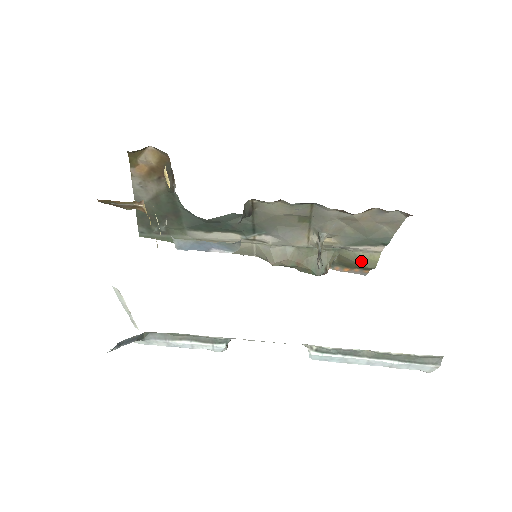
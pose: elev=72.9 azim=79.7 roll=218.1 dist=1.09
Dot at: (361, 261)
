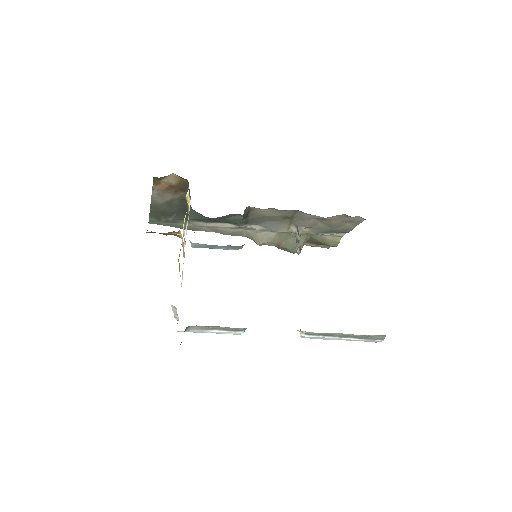
Dot at: (327, 242)
